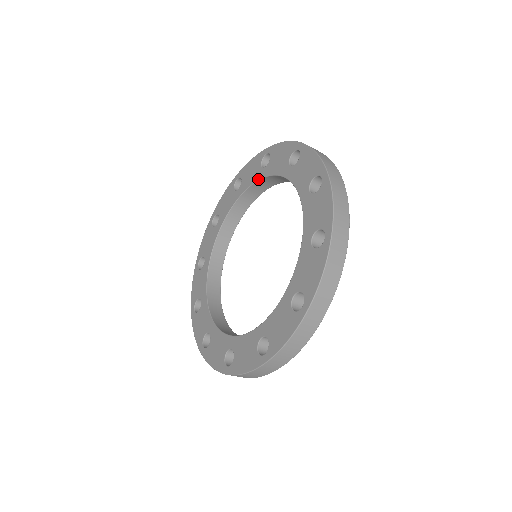
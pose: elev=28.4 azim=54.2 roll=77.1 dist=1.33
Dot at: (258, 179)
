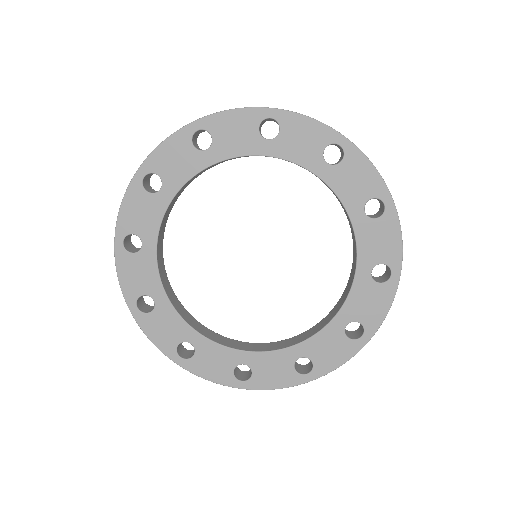
Dot at: (204, 168)
